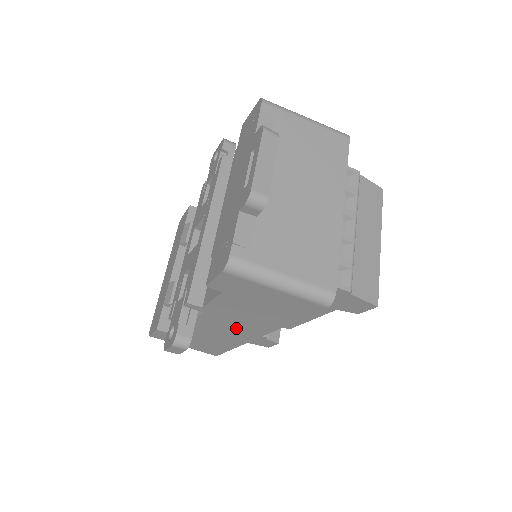
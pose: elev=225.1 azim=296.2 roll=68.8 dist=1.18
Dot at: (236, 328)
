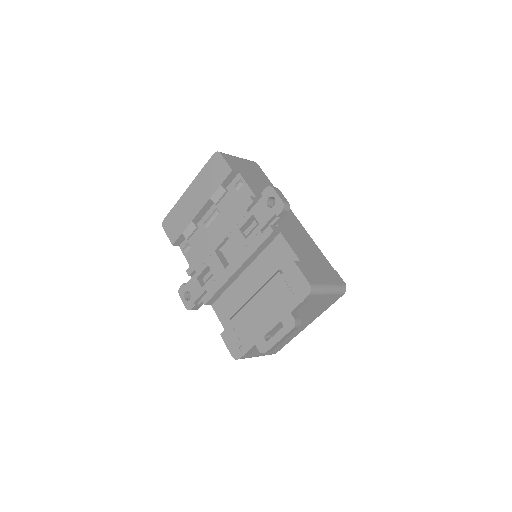
Dot at: occluded
